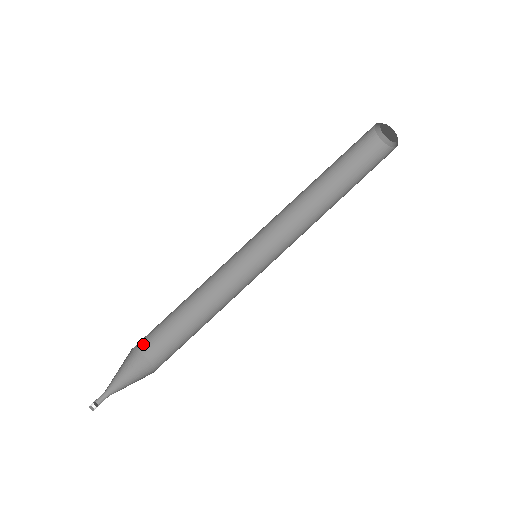
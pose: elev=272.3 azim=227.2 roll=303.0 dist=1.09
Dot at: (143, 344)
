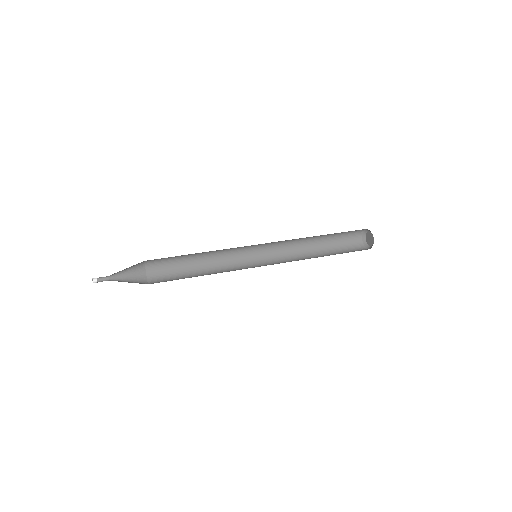
Dot at: (151, 264)
